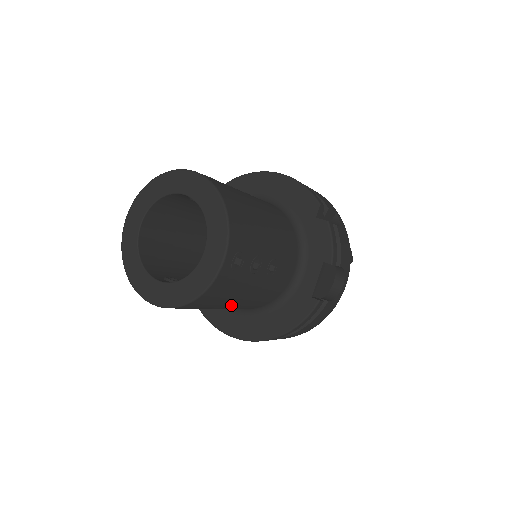
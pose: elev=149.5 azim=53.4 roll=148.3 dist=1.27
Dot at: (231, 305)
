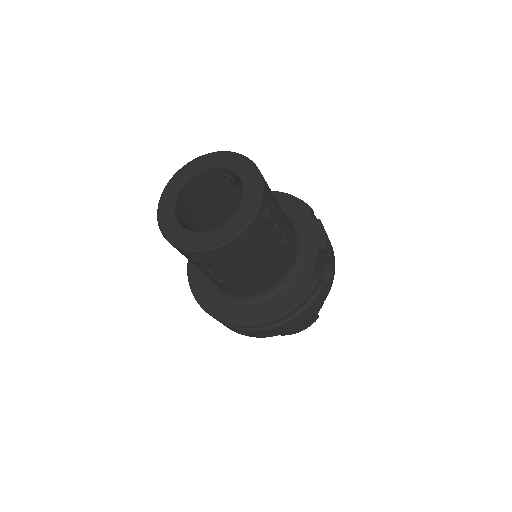
Dot at: (250, 270)
